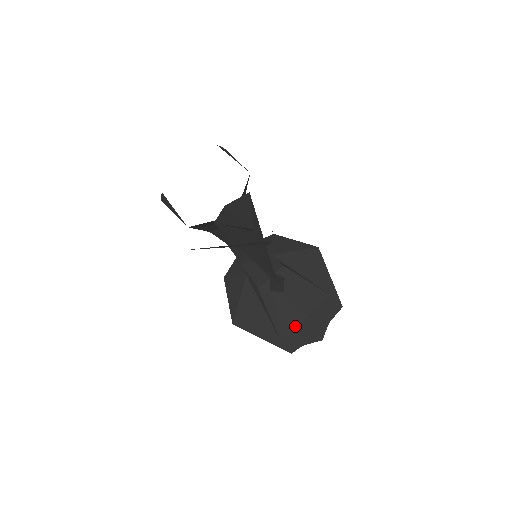
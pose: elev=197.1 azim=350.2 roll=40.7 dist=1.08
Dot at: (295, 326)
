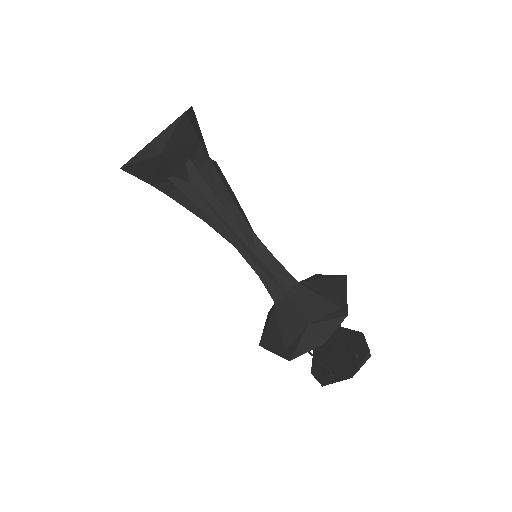
Dot at: (299, 335)
